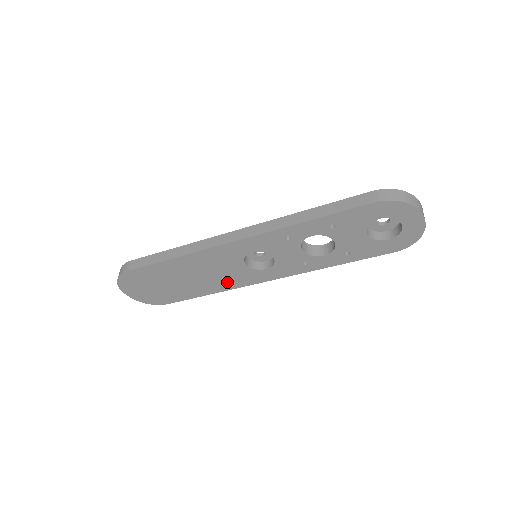
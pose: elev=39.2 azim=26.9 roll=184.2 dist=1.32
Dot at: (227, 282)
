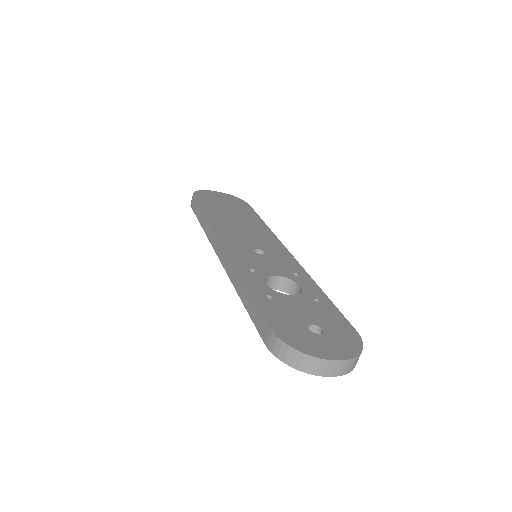
Dot at: occluded
